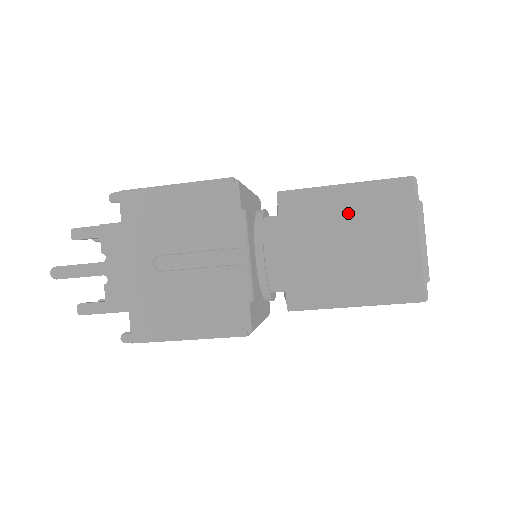
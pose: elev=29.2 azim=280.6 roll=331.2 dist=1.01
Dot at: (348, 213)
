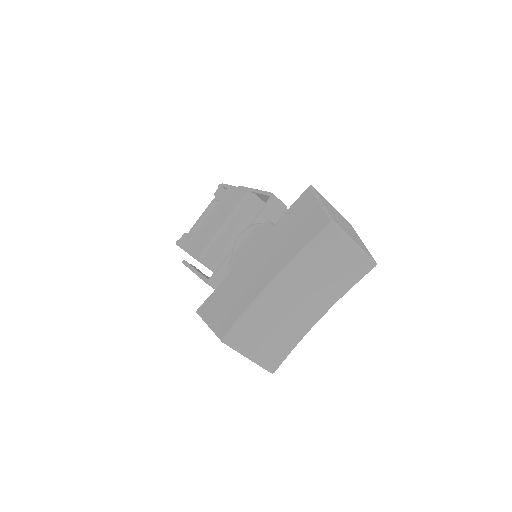
Dot at: occluded
